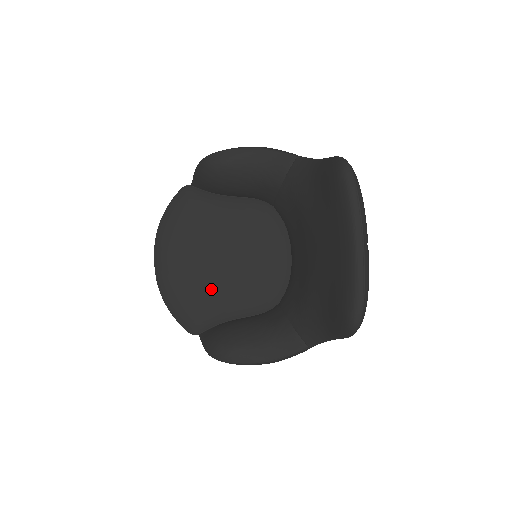
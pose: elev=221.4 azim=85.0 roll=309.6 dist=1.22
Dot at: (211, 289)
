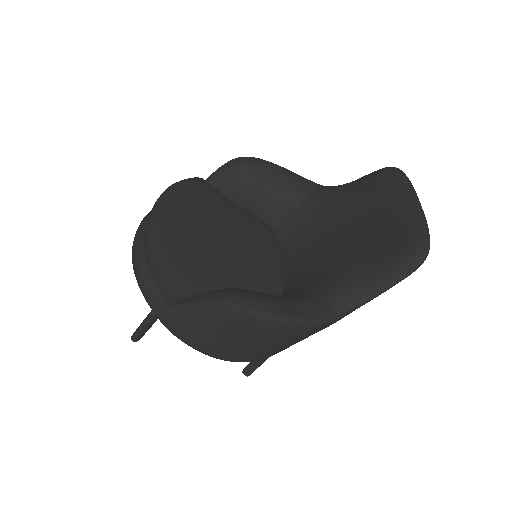
Dot at: (212, 258)
